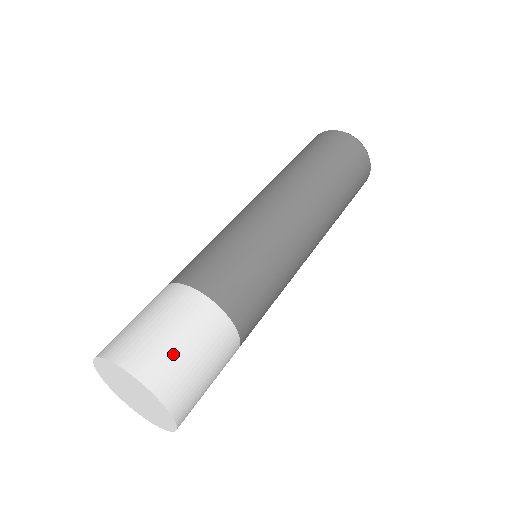
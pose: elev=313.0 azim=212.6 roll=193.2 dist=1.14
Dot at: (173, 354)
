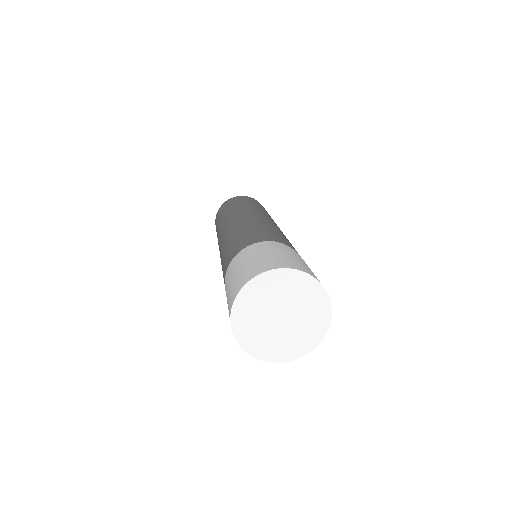
Dot at: (266, 259)
